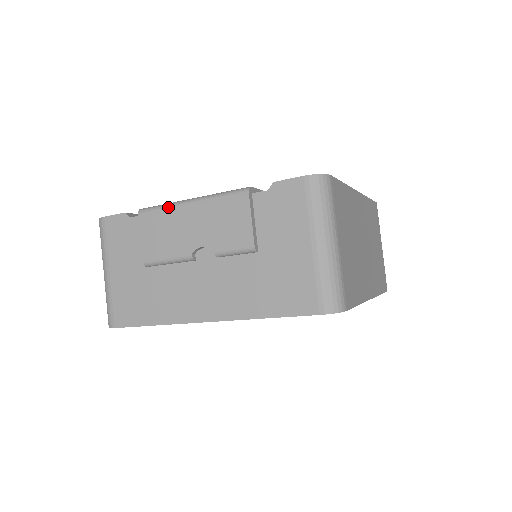
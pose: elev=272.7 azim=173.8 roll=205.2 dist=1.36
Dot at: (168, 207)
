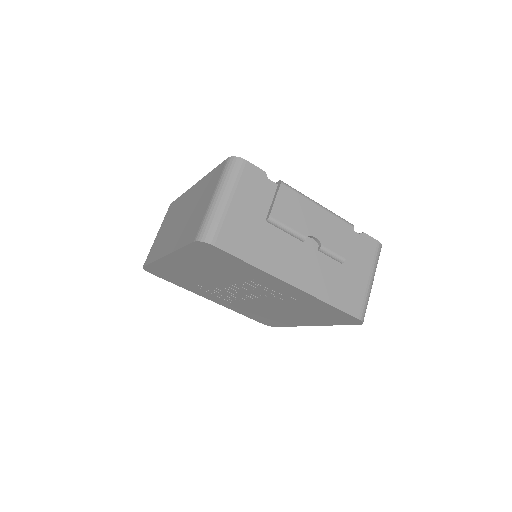
Dot at: (304, 196)
